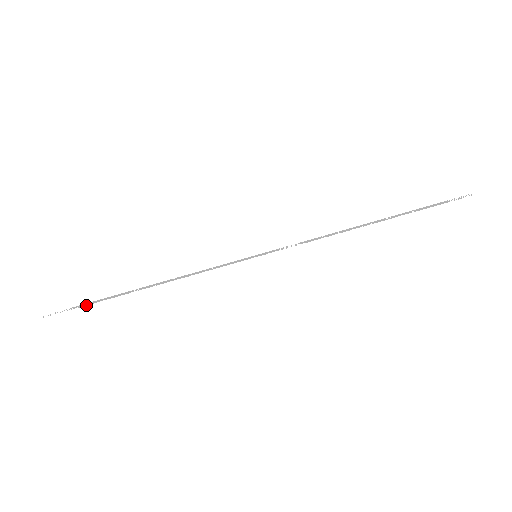
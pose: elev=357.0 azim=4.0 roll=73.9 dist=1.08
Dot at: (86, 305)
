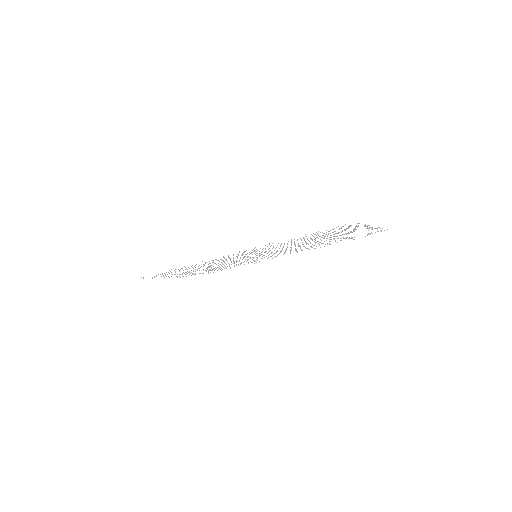
Dot at: occluded
